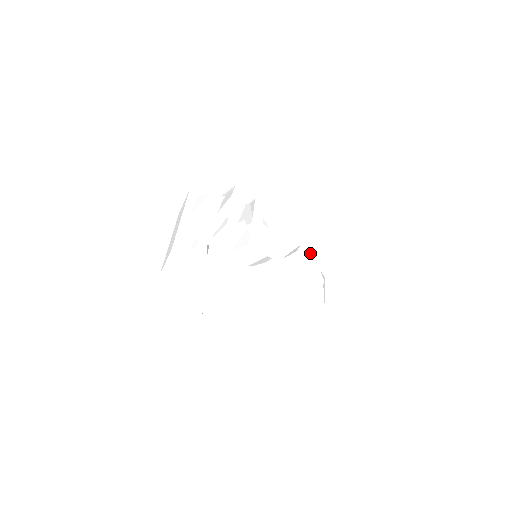
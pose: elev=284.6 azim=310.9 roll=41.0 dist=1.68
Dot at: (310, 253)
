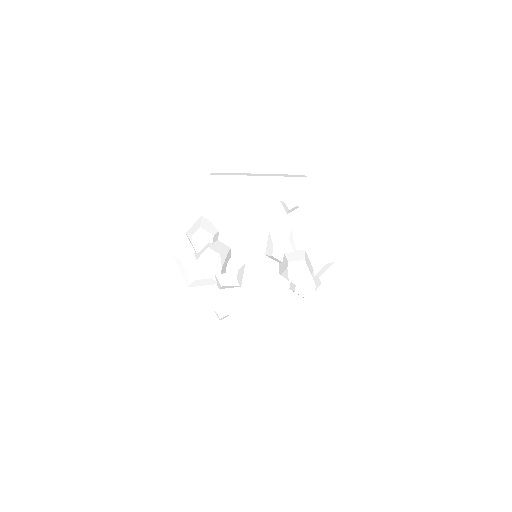
Dot at: (300, 269)
